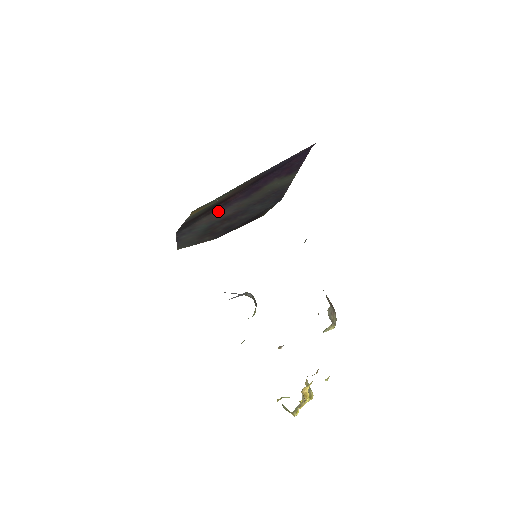
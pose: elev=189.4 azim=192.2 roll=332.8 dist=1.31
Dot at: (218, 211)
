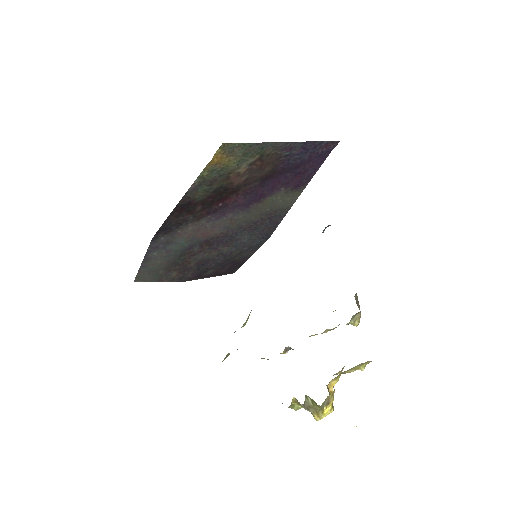
Dot at: (209, 220)
